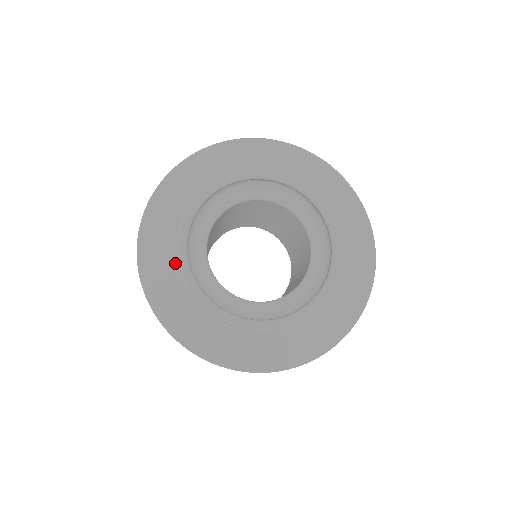
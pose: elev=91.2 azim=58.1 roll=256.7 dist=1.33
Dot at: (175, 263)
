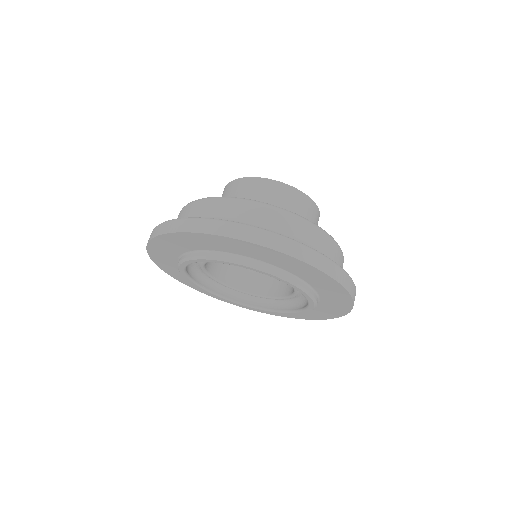
Dot at: occluded
